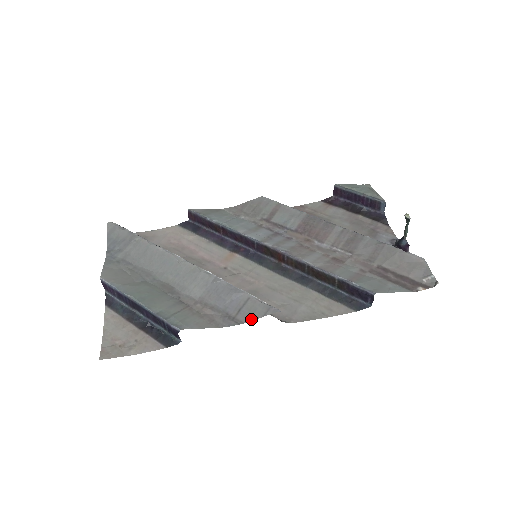
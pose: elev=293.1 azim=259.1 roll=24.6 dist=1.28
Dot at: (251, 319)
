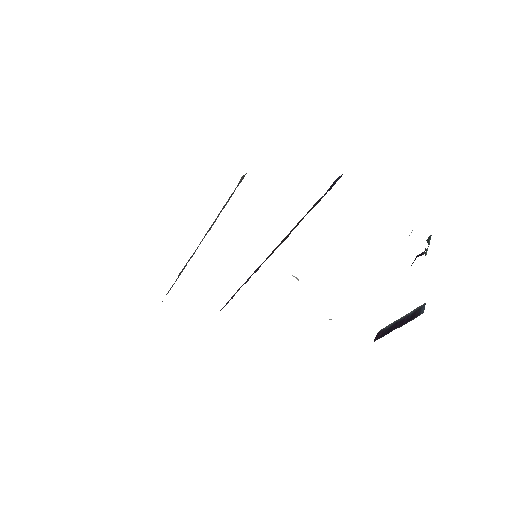
Dot at: occluded
